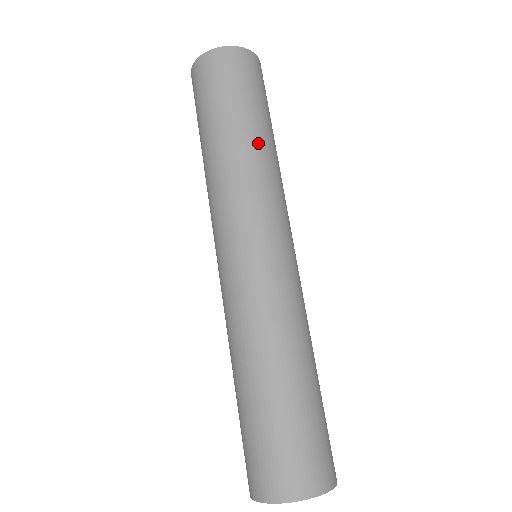
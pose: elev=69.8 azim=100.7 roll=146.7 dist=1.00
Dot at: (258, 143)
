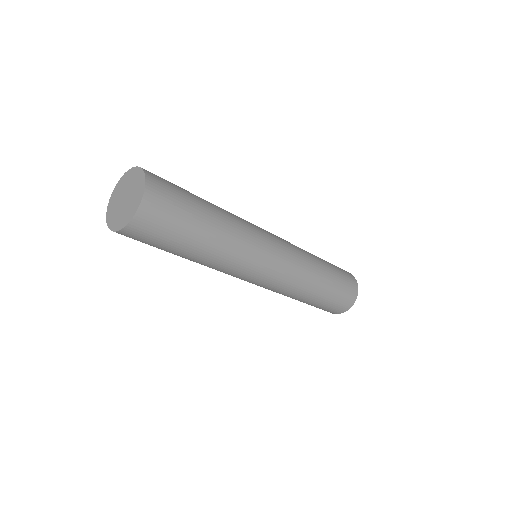
Dot at: (213, 247)
